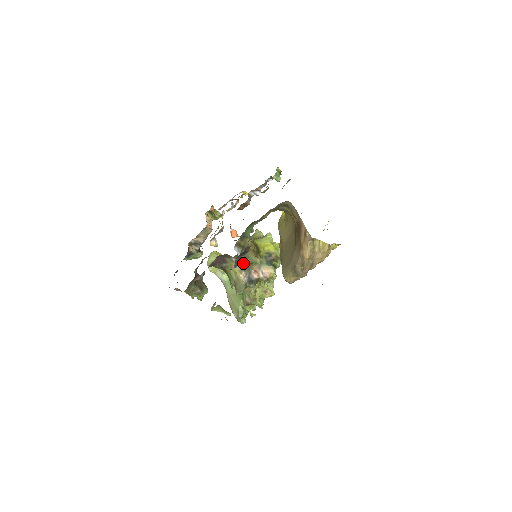
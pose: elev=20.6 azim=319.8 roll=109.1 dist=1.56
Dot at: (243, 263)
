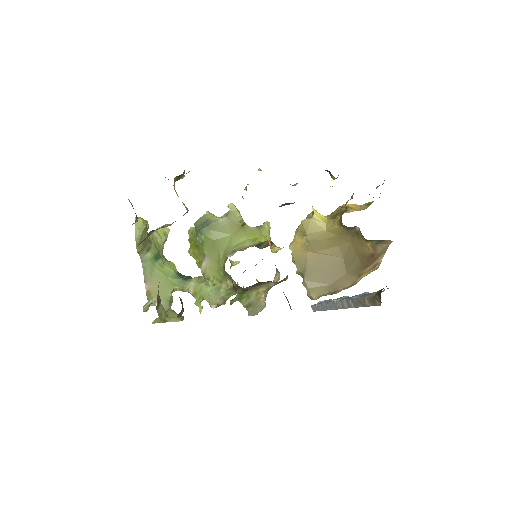
Dot at: (276, 284)
